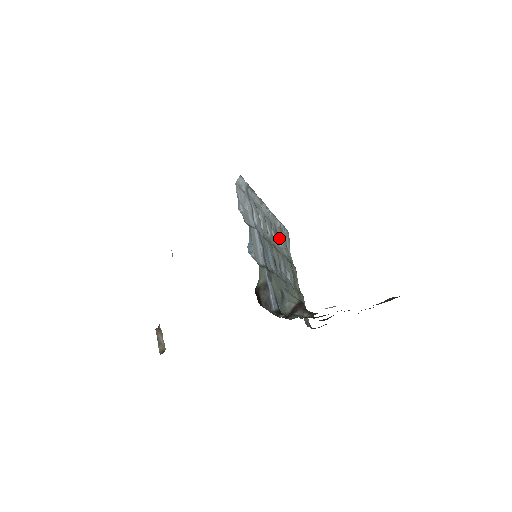
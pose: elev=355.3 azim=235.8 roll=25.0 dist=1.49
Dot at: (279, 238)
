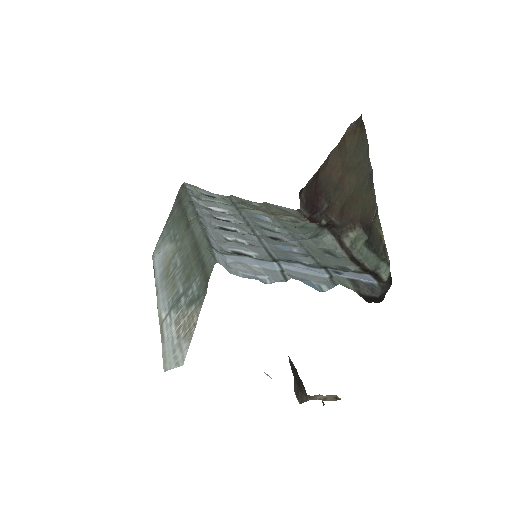
Dot at: (216, 208)
